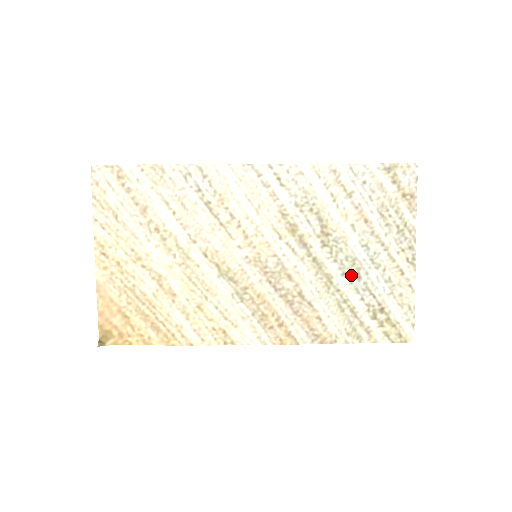
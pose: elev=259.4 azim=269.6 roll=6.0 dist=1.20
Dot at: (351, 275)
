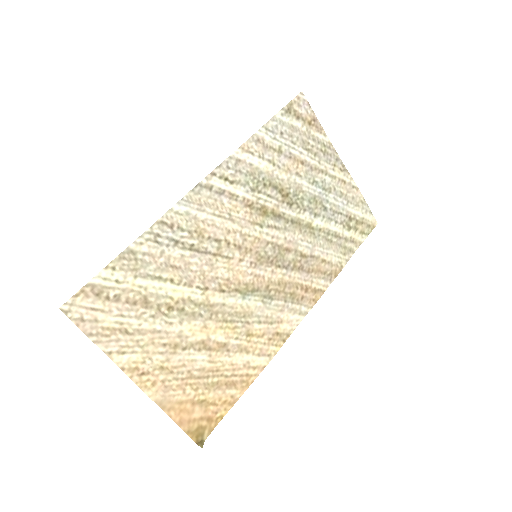
Dot at: (320, 211)
